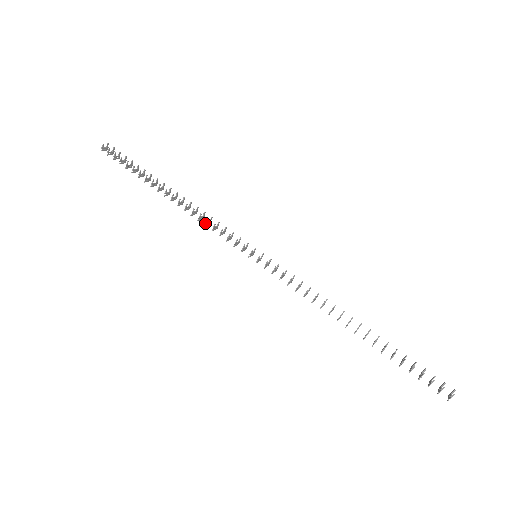
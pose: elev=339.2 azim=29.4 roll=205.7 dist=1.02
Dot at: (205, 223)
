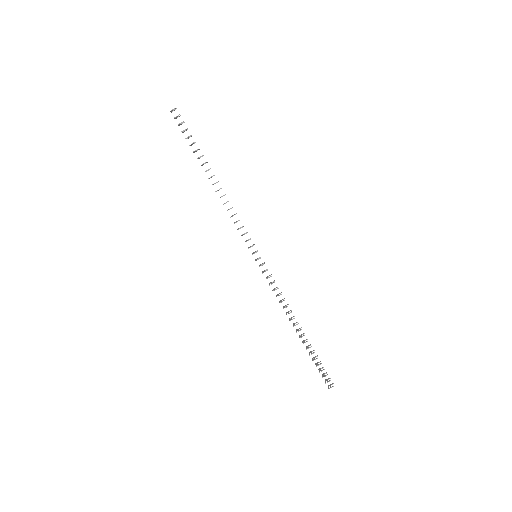
Dot at: (232, 216)
